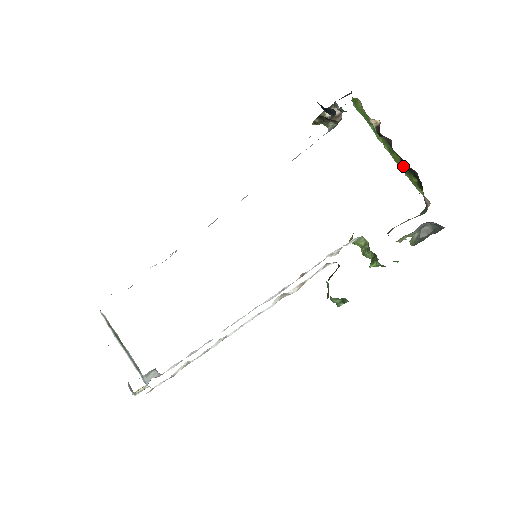
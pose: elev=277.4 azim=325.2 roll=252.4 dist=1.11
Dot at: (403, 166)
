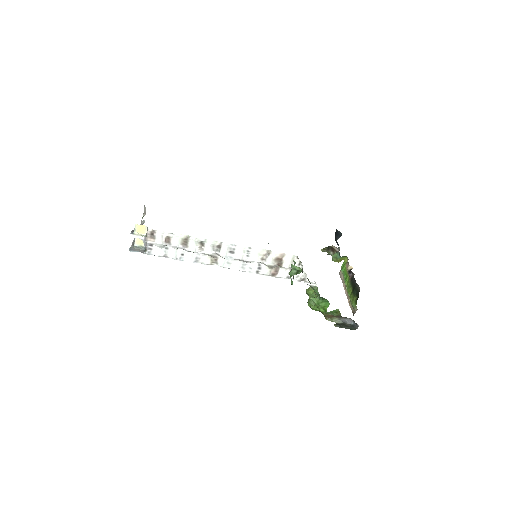
Dot at: (352, 293)
